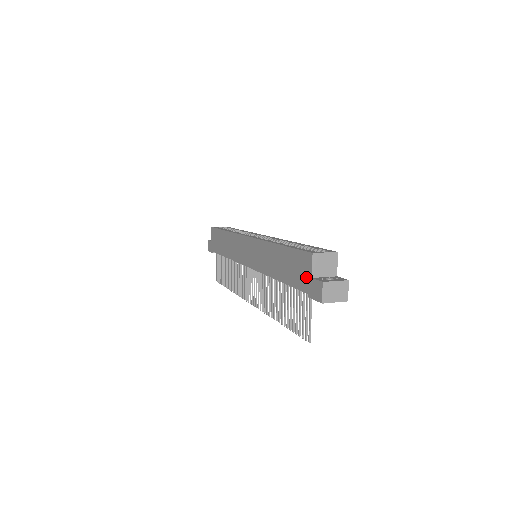
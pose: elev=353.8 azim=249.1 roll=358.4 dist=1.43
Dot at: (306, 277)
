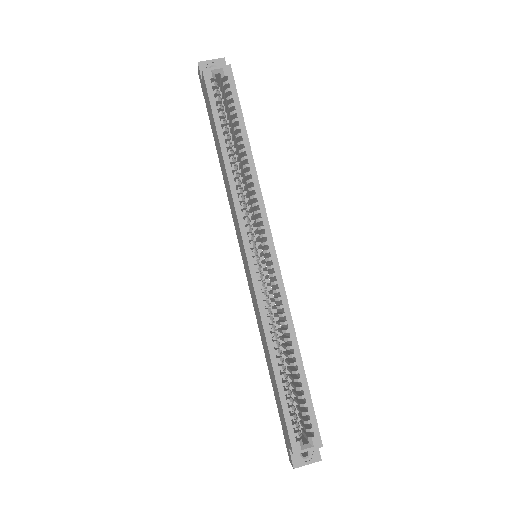
Dot at: (285, 435)
